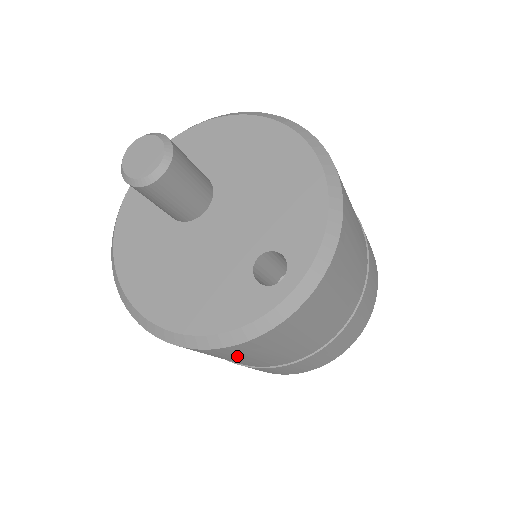
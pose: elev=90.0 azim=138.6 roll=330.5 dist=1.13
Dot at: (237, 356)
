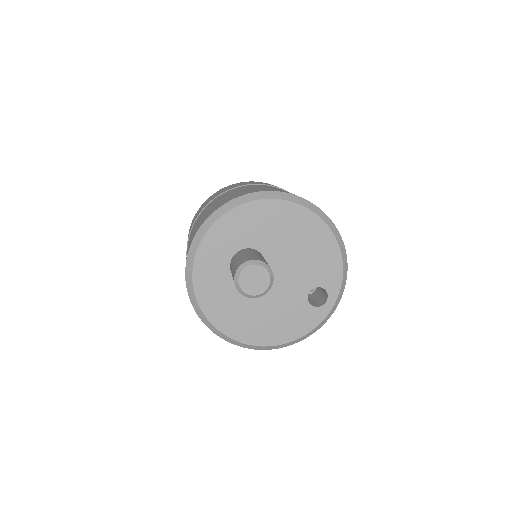
Dot at: occluded
